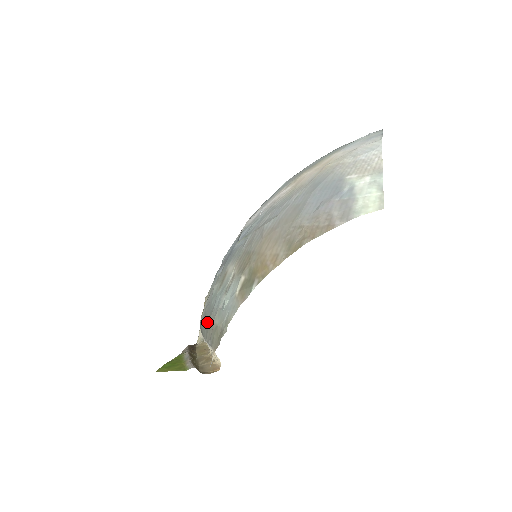
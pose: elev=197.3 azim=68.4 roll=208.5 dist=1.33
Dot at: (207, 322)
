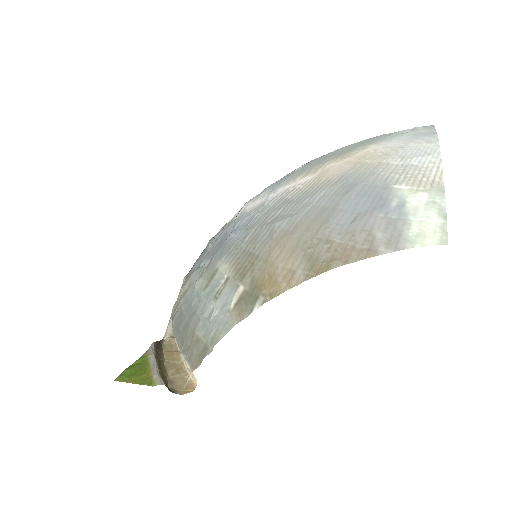
Dot at: (184, 326)
